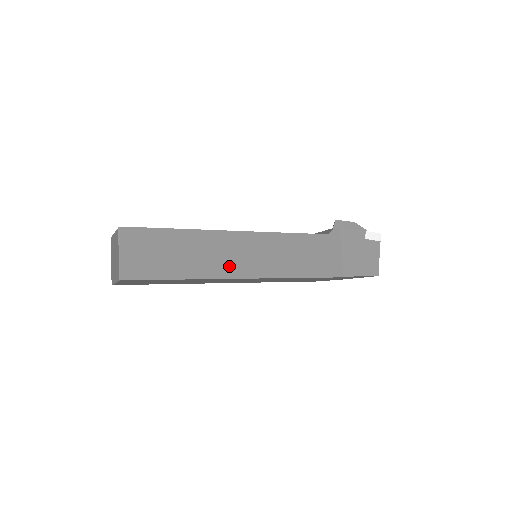
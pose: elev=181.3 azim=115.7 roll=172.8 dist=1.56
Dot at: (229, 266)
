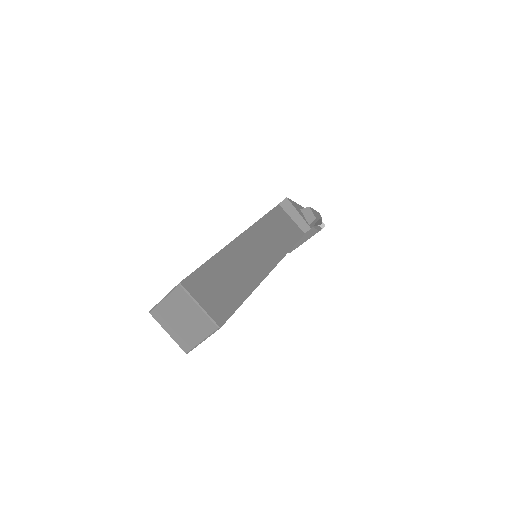
Dot at: occluded
